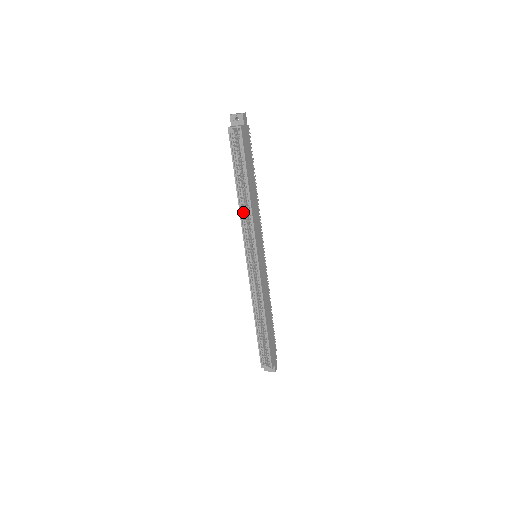
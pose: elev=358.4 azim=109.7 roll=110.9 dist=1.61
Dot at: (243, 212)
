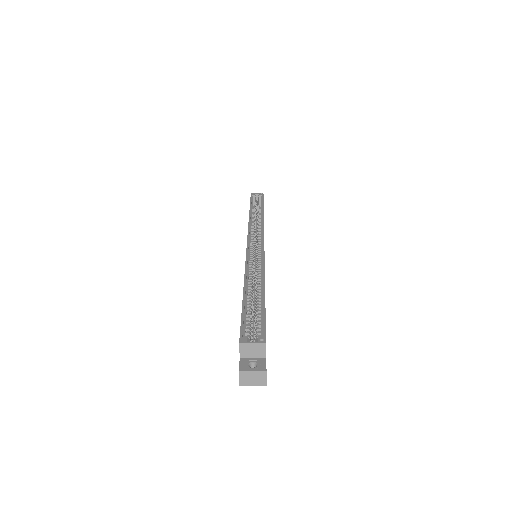
Dot at: (252, 222)
